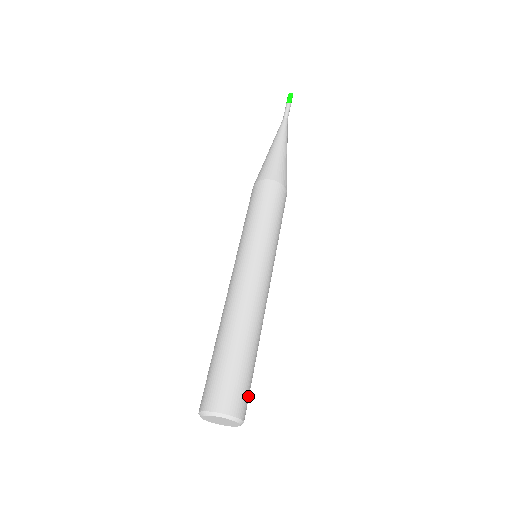
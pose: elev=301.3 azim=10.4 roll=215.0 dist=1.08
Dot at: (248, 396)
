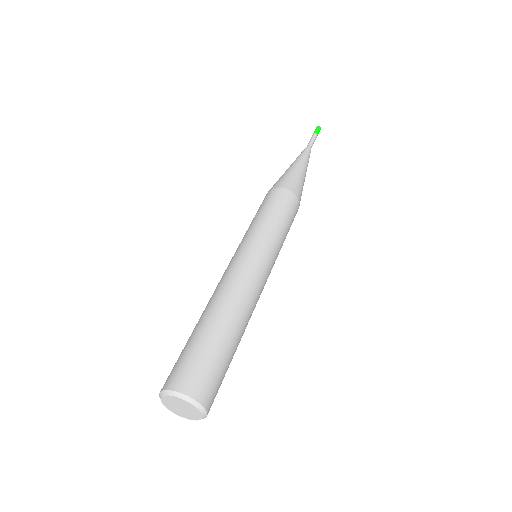
Dot at: (218, 387)
